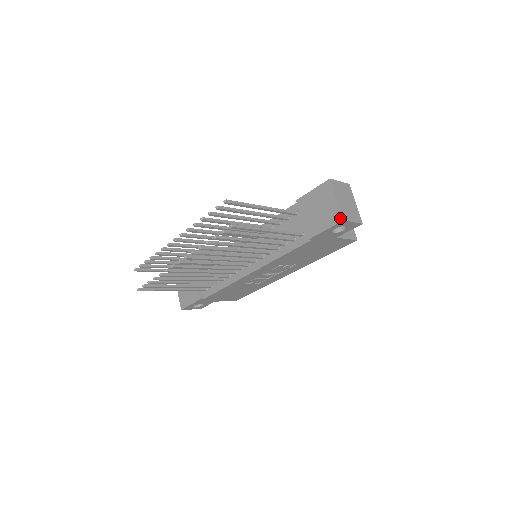
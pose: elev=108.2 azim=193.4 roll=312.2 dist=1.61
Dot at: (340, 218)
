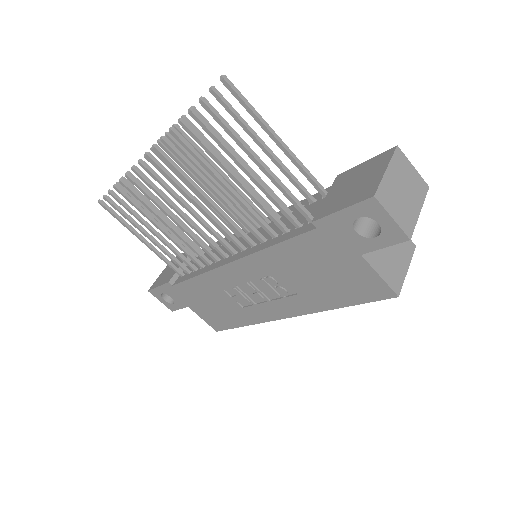
Dot at: (372, 193)
